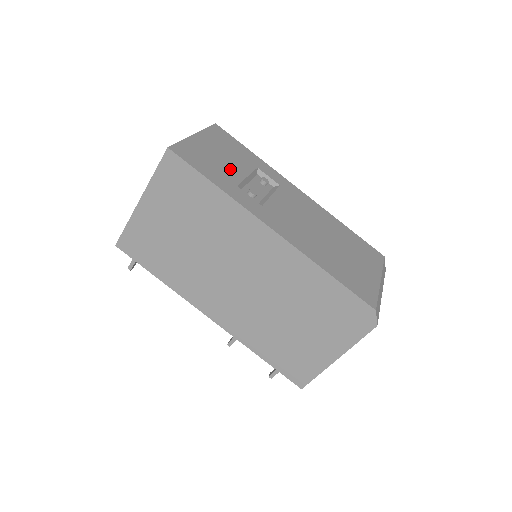
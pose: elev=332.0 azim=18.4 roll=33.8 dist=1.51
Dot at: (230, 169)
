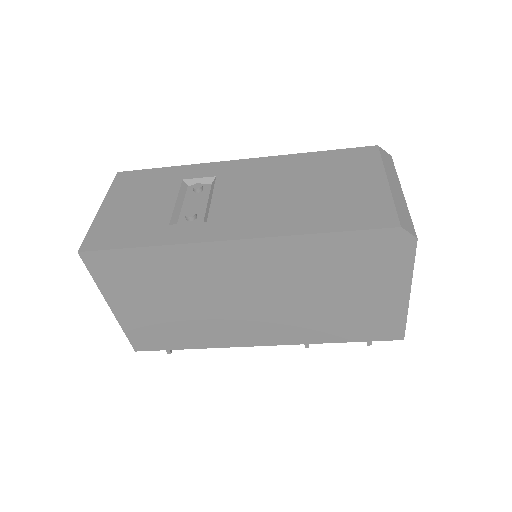
Dot at: (153, 211)
